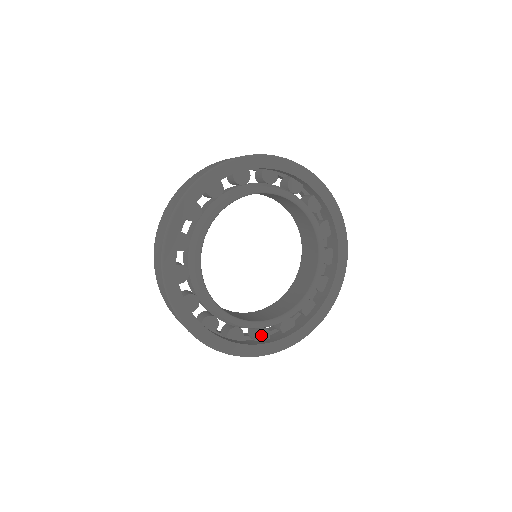
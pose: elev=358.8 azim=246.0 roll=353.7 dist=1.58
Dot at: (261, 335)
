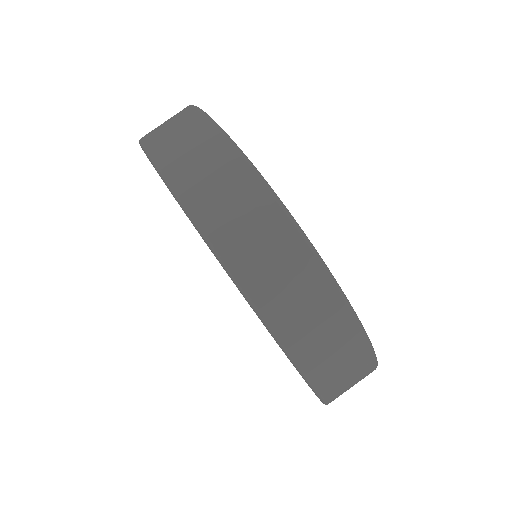
Dot at: occluded
